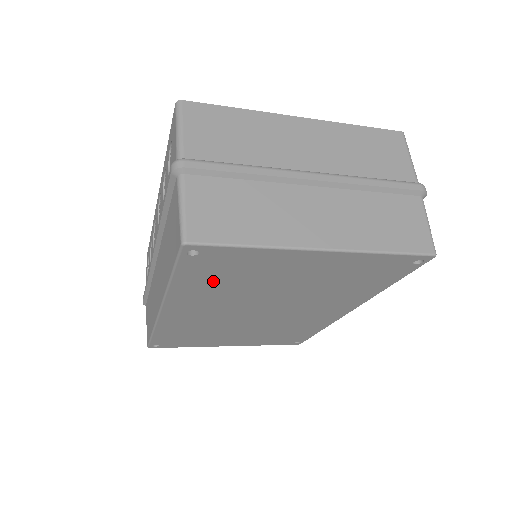
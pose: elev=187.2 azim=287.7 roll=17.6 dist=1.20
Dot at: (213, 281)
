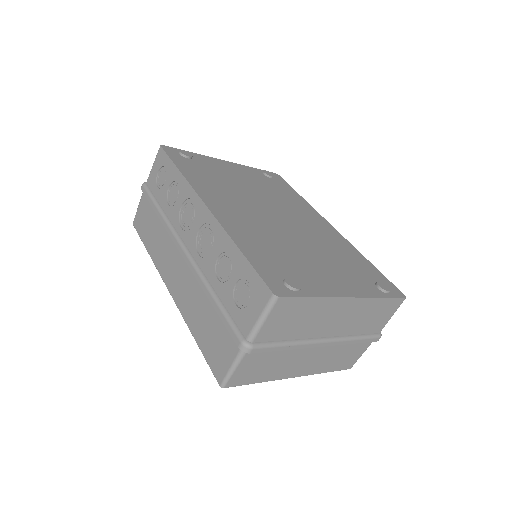
Dot at: occluded
